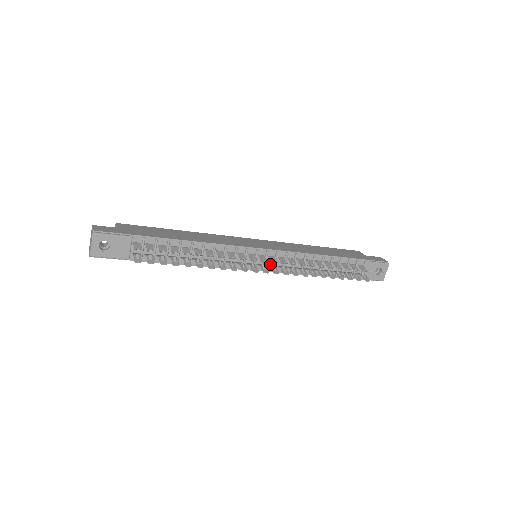
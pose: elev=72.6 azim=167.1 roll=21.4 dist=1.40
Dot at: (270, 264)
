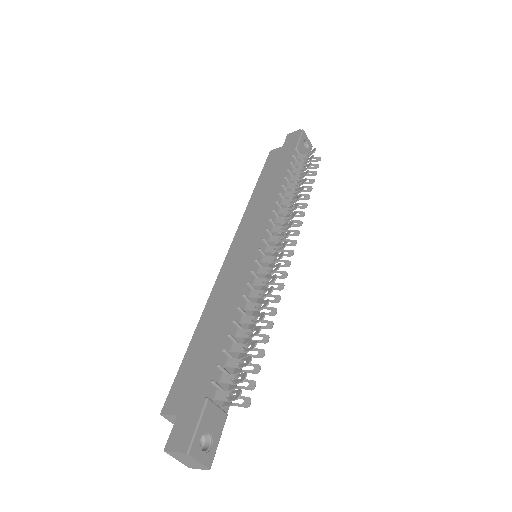
Dot at: (273, 245)
